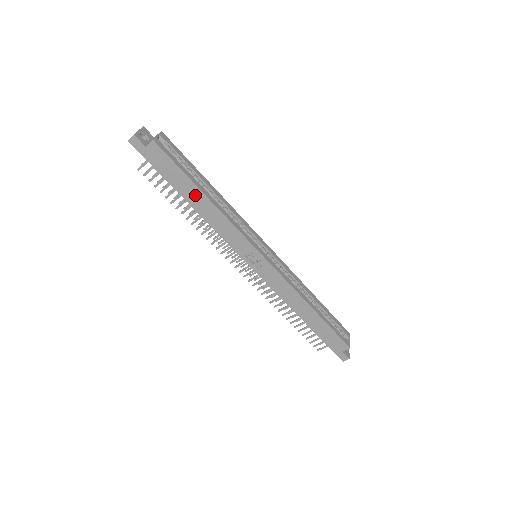
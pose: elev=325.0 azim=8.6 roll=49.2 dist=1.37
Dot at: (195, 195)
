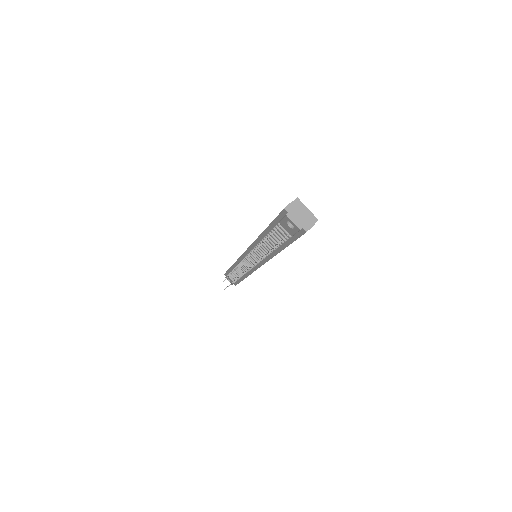
Dot at: occluded
